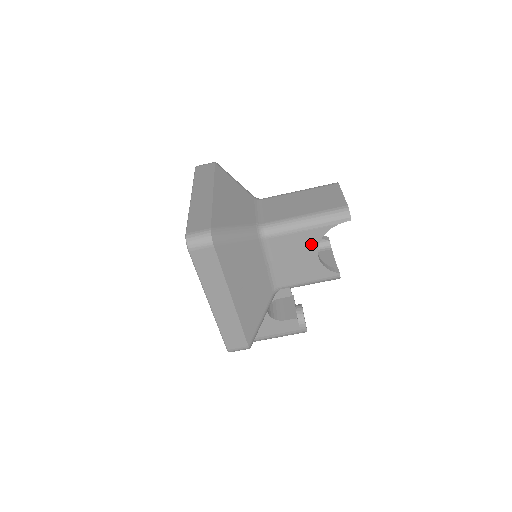
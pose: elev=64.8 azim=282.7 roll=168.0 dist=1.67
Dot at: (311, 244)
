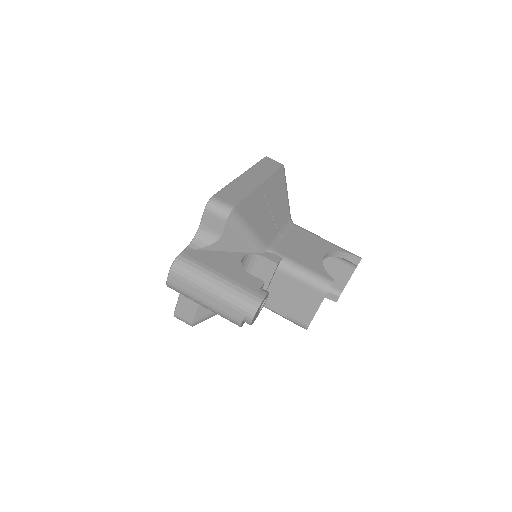
Dot at: (323, 249)
